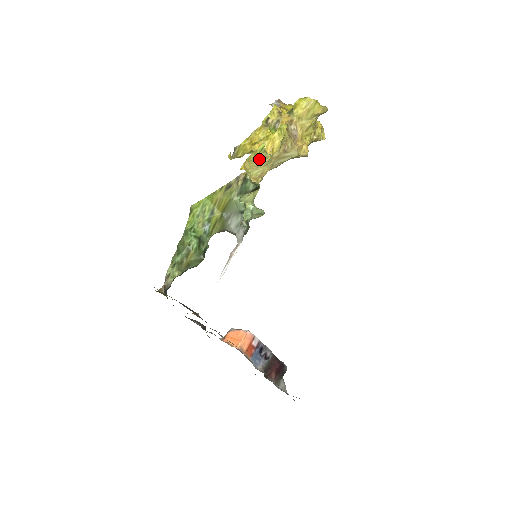
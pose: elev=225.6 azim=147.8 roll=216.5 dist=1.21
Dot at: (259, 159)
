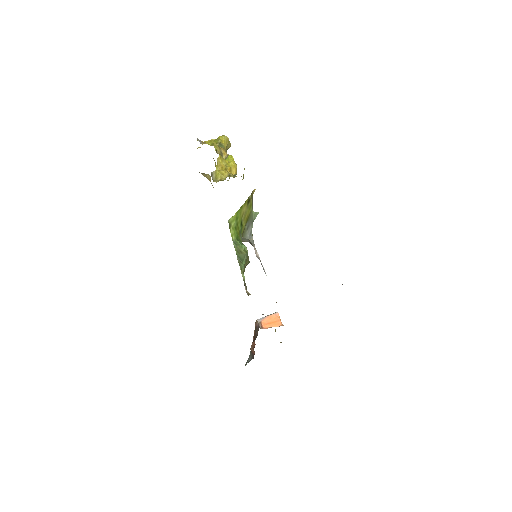
Dot at: occluded
